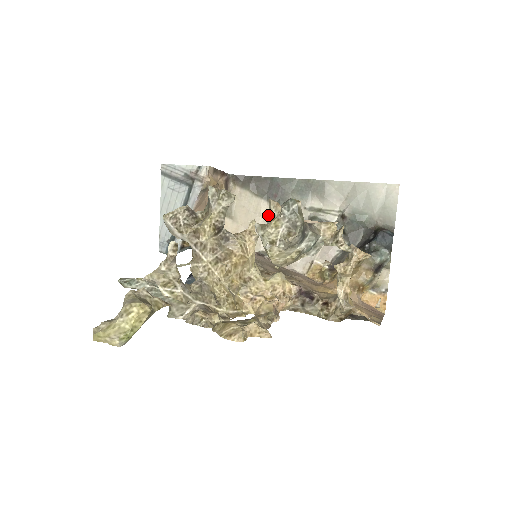
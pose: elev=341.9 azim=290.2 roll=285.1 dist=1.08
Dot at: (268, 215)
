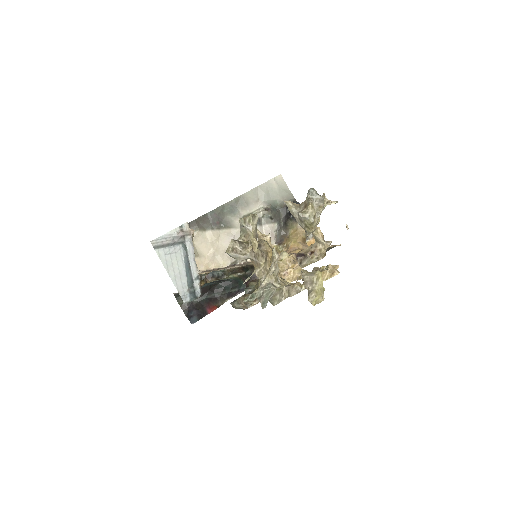
Dot at: (290, 210)
